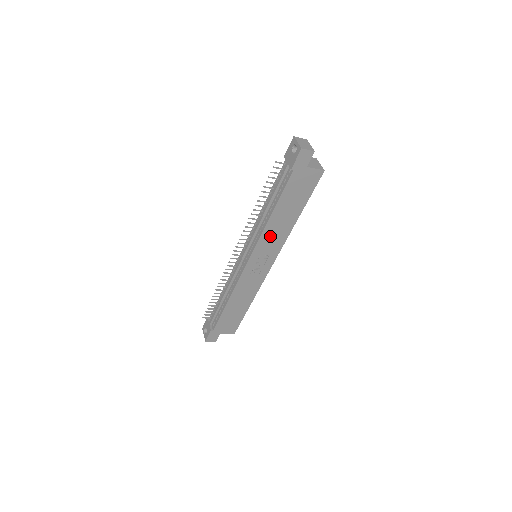
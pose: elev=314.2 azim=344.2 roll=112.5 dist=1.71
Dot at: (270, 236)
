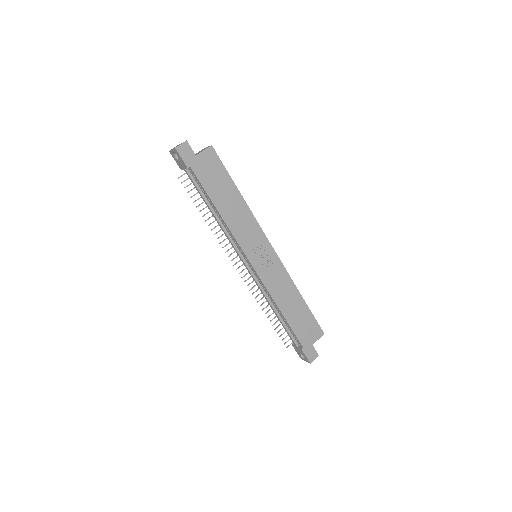
Dot at: (240, 228)
